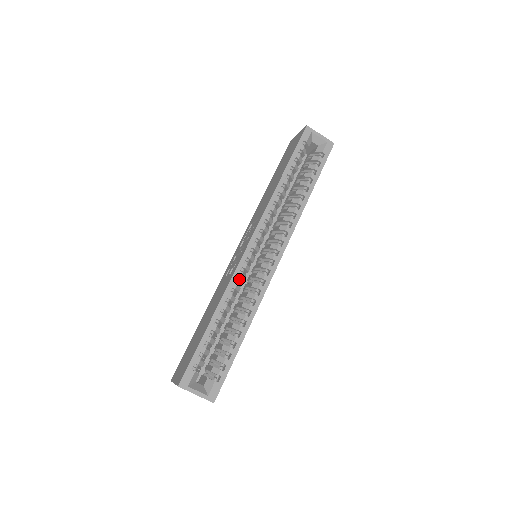
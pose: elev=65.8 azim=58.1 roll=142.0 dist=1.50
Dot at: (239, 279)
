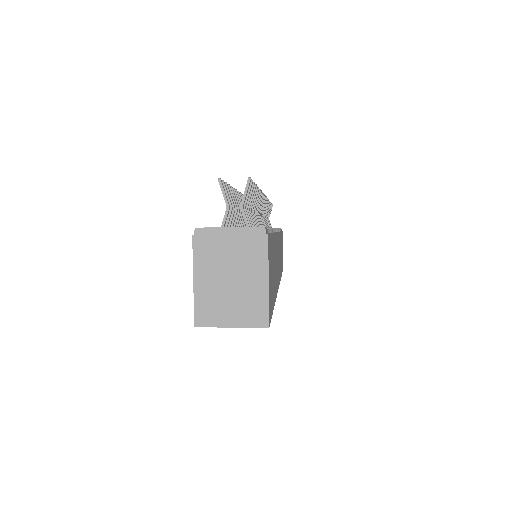
Dot at: occluded
